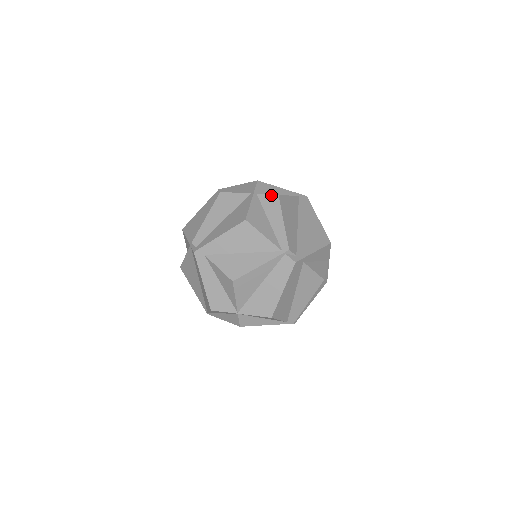
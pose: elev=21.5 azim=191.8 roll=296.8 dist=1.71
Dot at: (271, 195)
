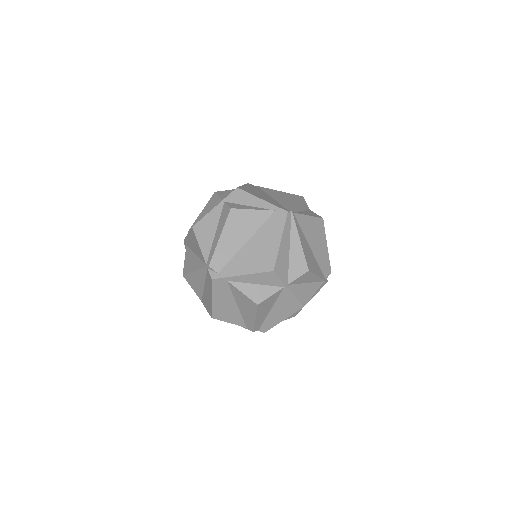
Dot at: (228, 207)
